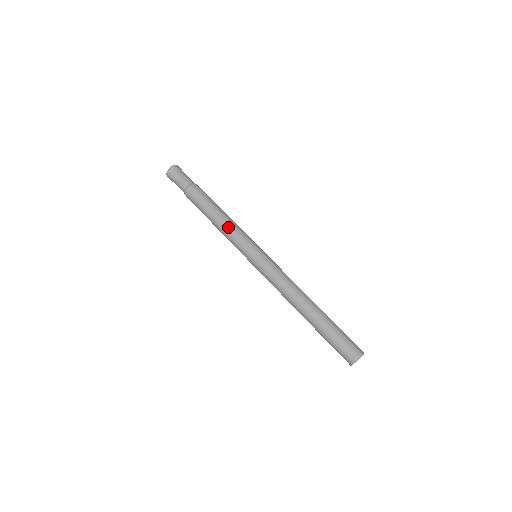
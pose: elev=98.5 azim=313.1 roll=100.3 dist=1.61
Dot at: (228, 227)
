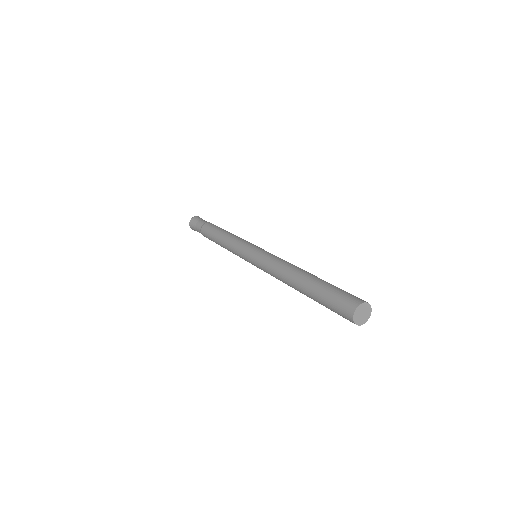
Dot at: (228, 244)
